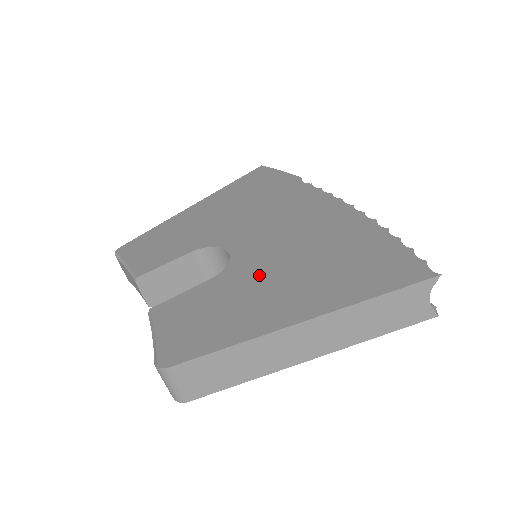
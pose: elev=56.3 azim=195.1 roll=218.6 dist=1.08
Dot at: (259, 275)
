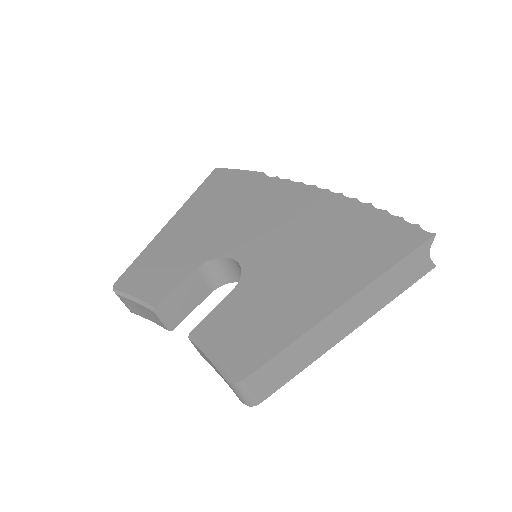
Dot at: (279, 274)
